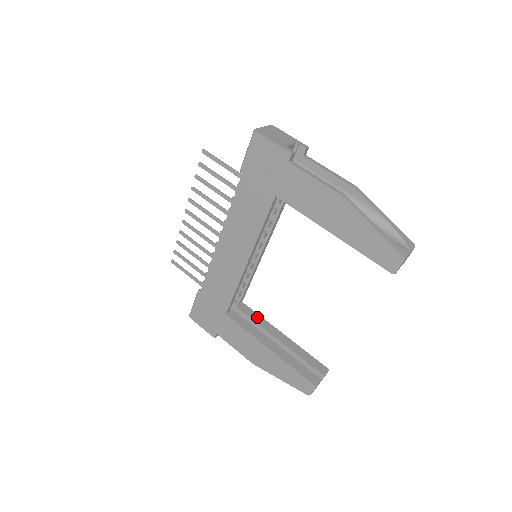
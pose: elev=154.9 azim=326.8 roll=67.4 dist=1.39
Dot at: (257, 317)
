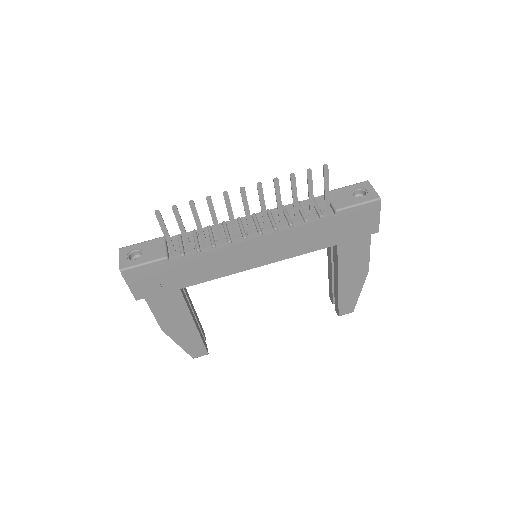
Dot at: occluded
